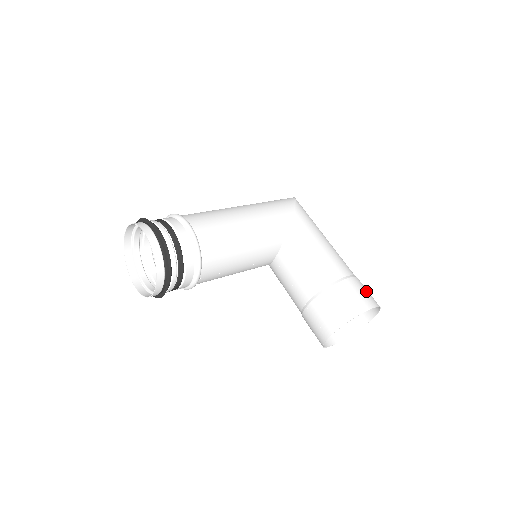
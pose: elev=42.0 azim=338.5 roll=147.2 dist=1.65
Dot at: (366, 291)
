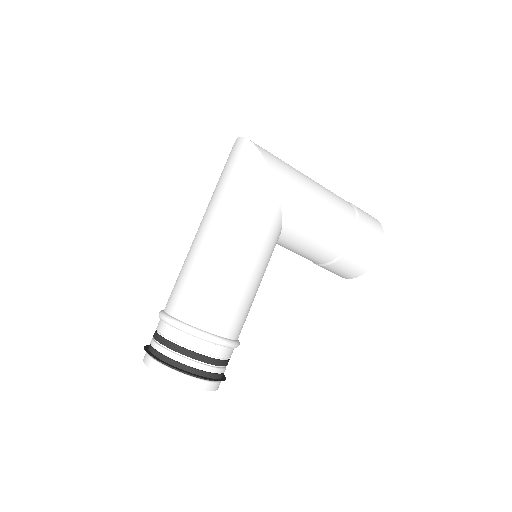
Dot at: (372, 230)
